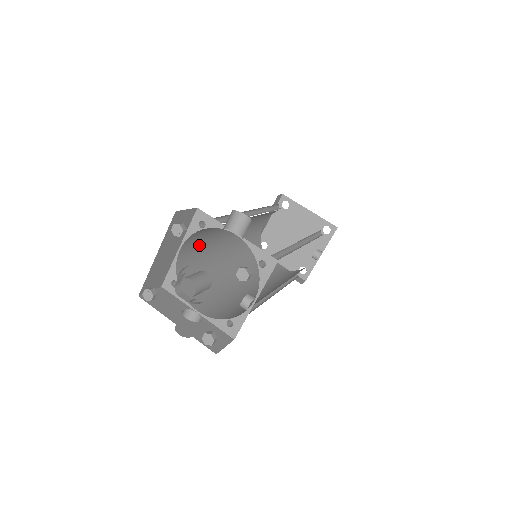
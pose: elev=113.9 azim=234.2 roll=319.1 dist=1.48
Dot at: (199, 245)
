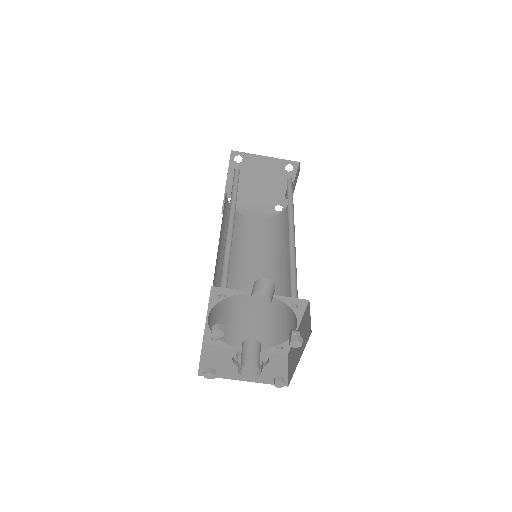
Dot at: occluded
